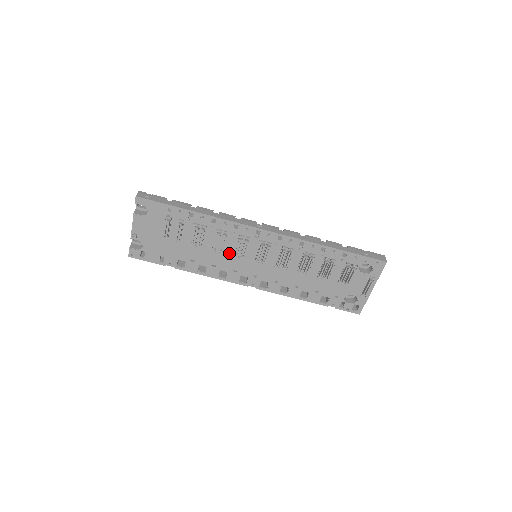
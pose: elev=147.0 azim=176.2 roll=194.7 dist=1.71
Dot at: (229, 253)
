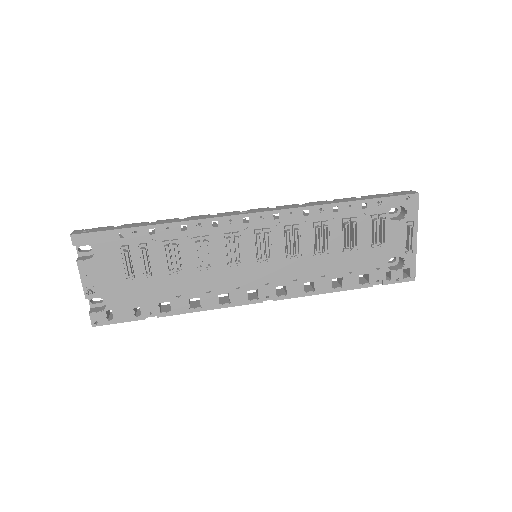
Dot at: (220, 265)
